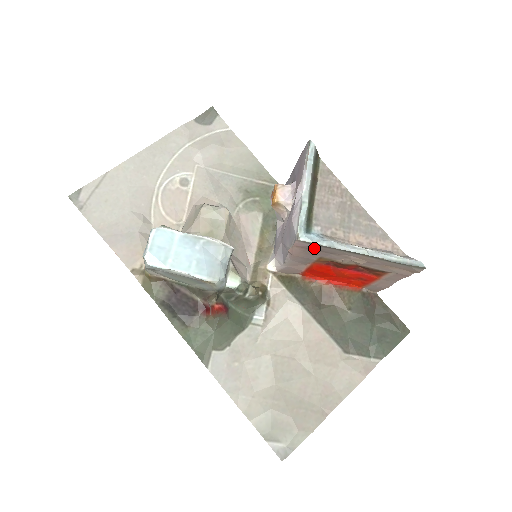
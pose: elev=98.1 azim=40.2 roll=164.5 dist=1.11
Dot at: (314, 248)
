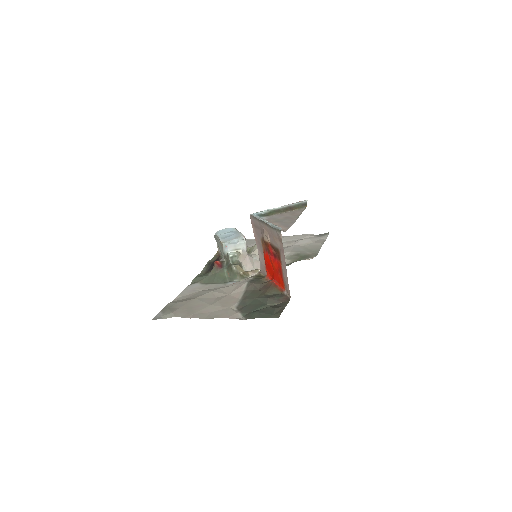
Dot at: (255, 224)
